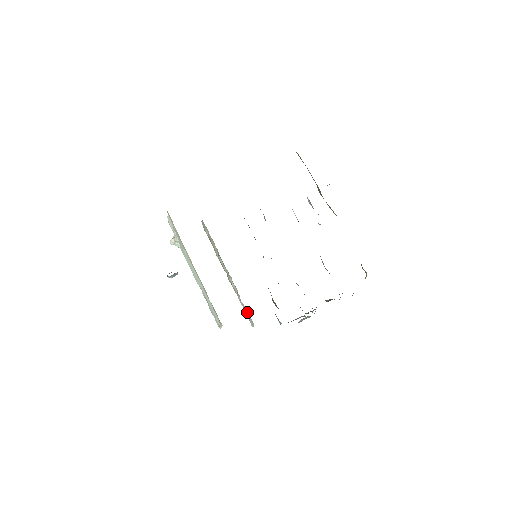
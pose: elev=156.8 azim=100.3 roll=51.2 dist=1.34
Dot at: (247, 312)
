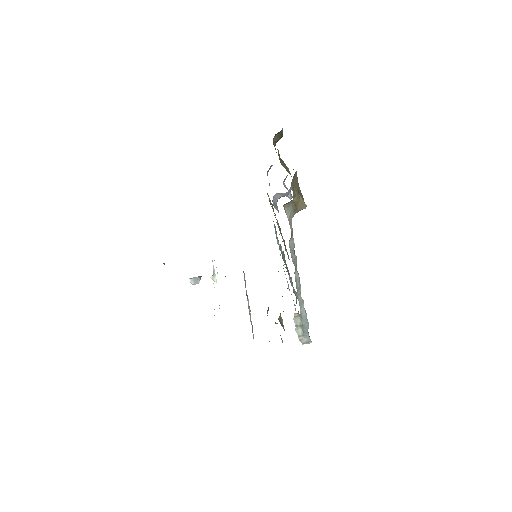
Dot at: (252, 326)
